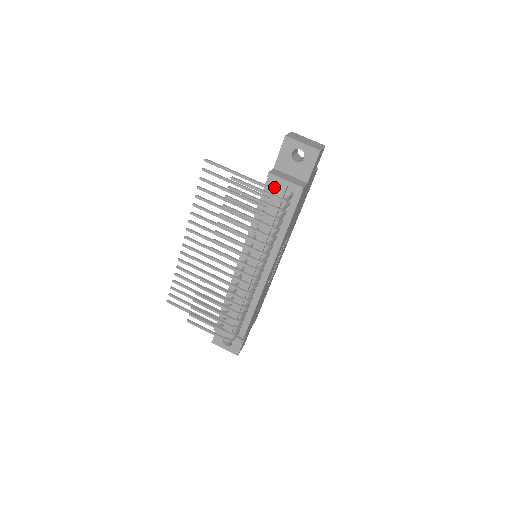
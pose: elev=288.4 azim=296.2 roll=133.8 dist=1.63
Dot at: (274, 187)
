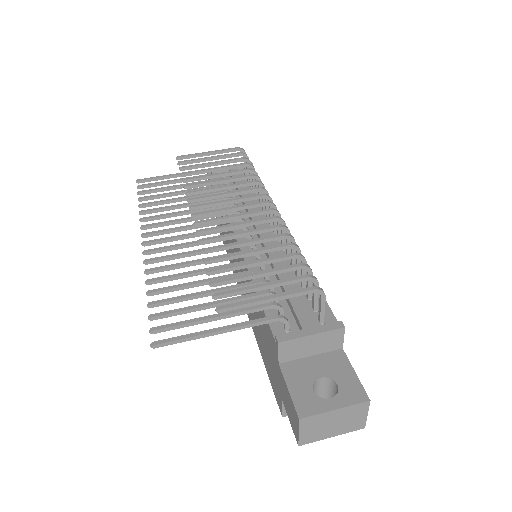
Dot at: occluded
